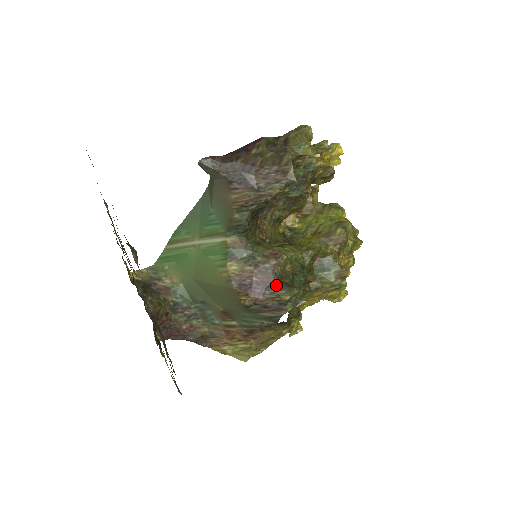
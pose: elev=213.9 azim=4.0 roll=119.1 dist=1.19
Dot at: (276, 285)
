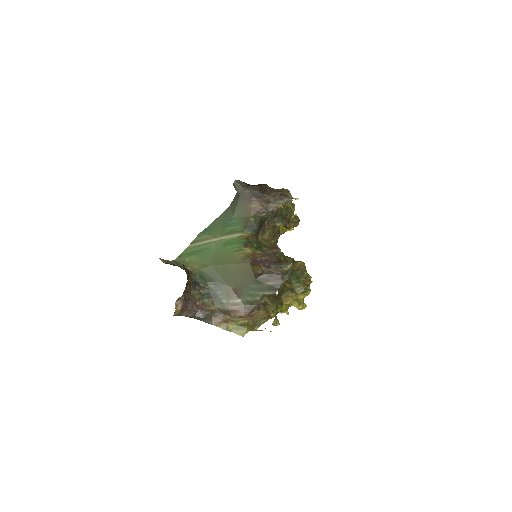
Dot at: (278, 262)
